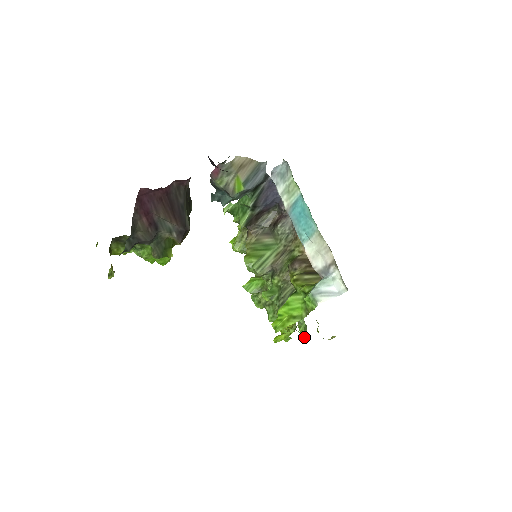
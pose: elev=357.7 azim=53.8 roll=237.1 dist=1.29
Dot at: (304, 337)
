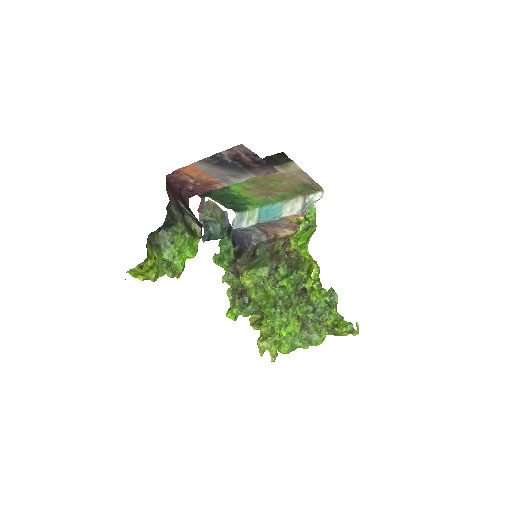
Dot at: (334, 305)
